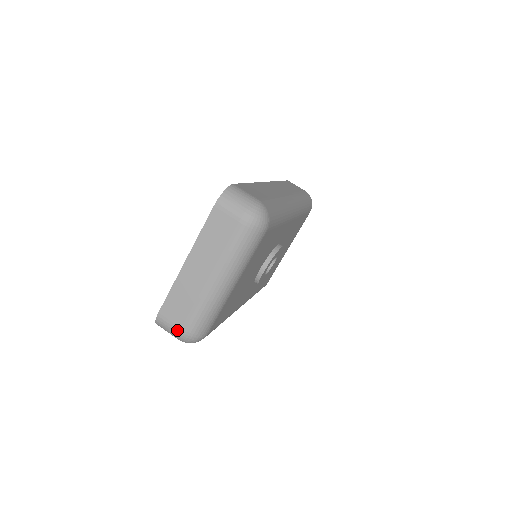
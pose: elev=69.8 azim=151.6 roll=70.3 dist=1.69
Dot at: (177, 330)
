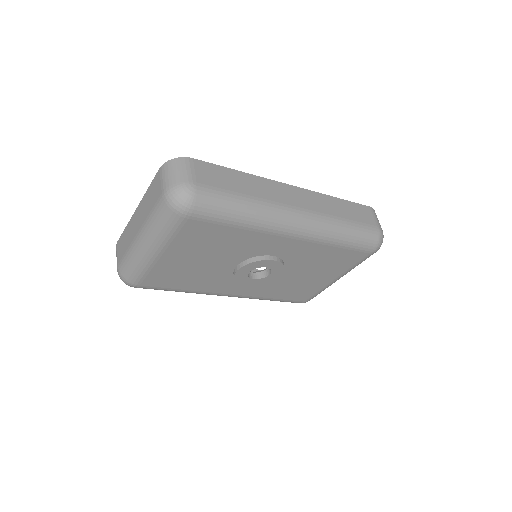
Dot at: (117, 264)
